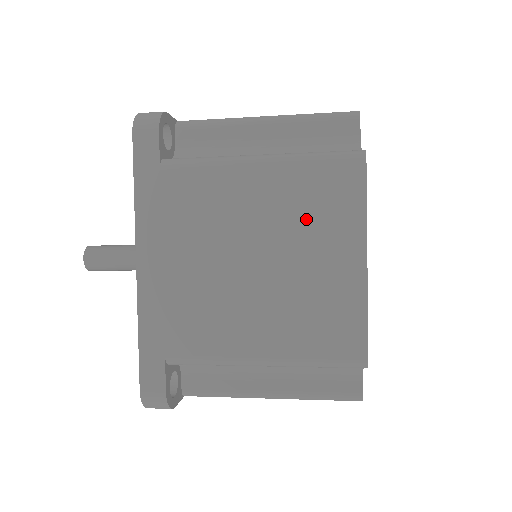
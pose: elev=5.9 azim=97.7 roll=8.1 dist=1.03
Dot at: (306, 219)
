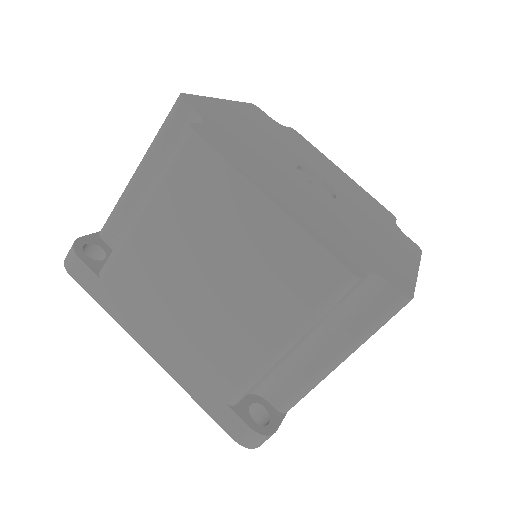
Dot at: occluded
